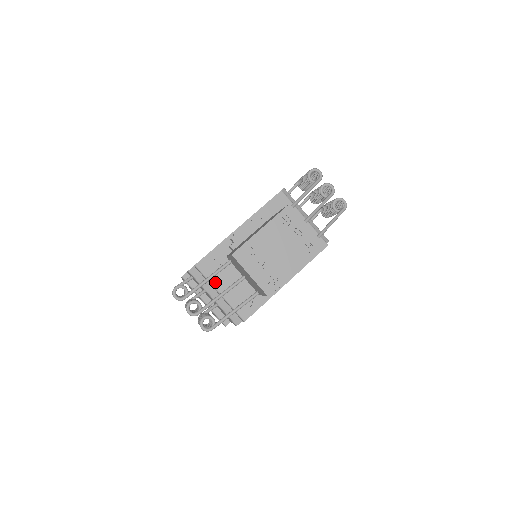
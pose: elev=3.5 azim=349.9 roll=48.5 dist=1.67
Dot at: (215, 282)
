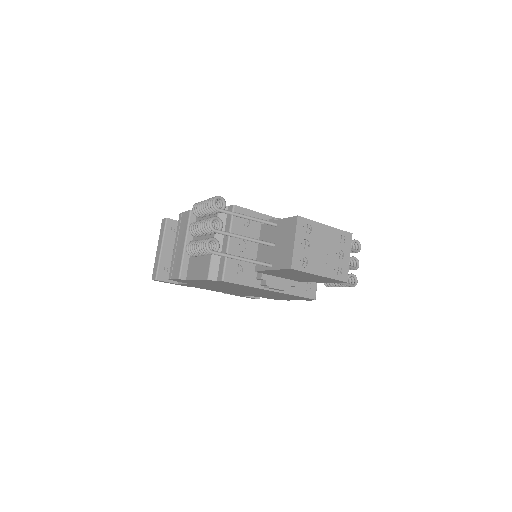
Dot at: (234, 231)
